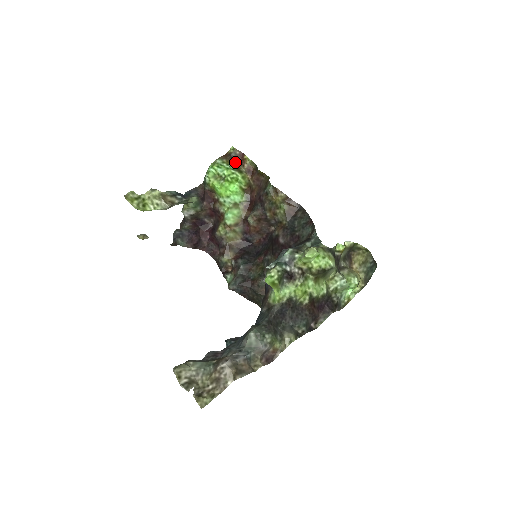
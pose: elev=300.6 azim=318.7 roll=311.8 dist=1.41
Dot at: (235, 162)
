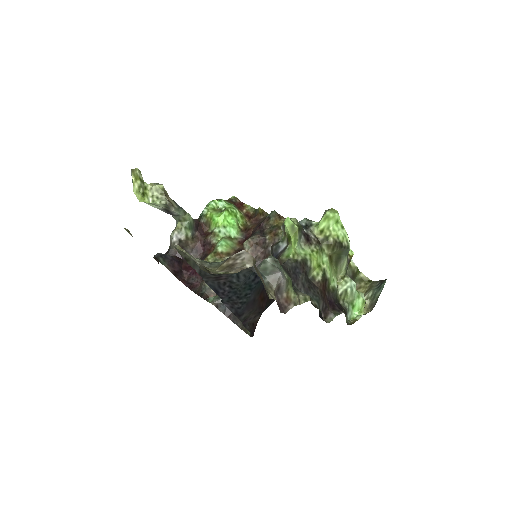
Dot at: (235, 205)
